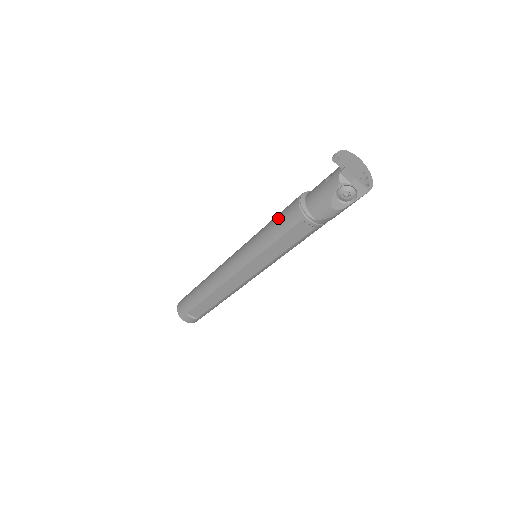
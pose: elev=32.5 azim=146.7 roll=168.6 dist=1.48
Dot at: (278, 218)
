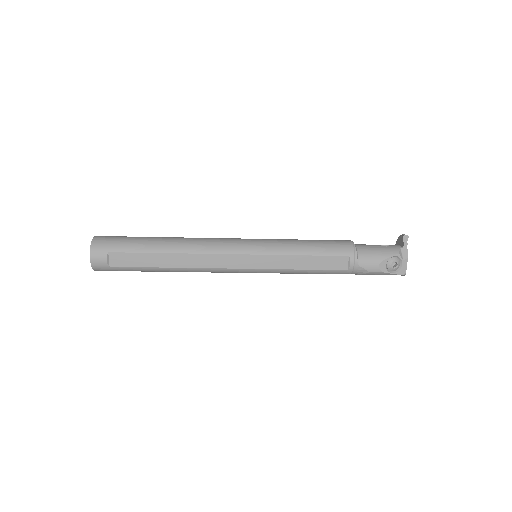
Dot at: (322, 241)
